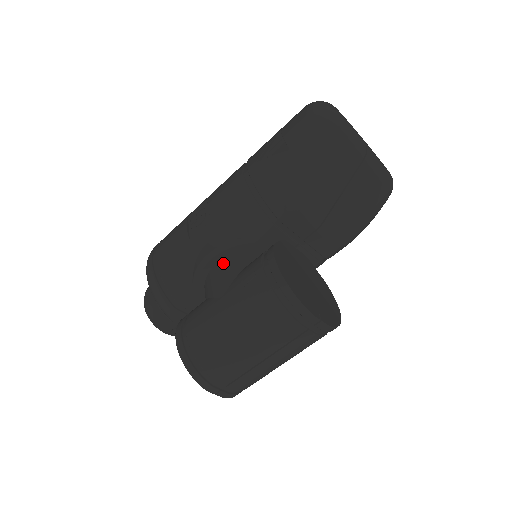
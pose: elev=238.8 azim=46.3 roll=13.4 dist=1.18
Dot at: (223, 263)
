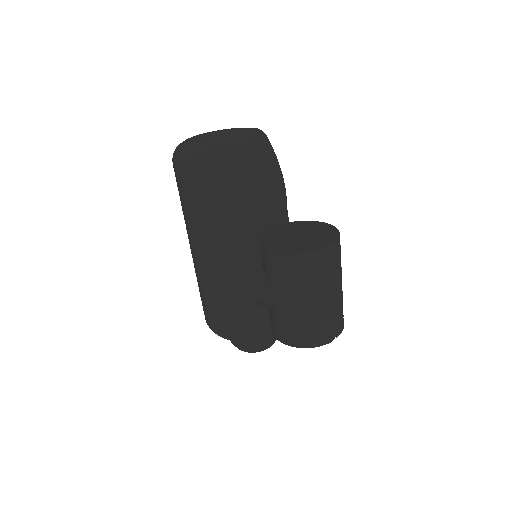
Dot at: (252, 284)
